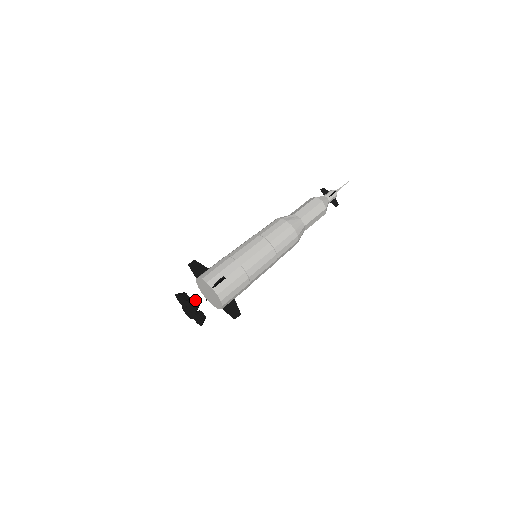
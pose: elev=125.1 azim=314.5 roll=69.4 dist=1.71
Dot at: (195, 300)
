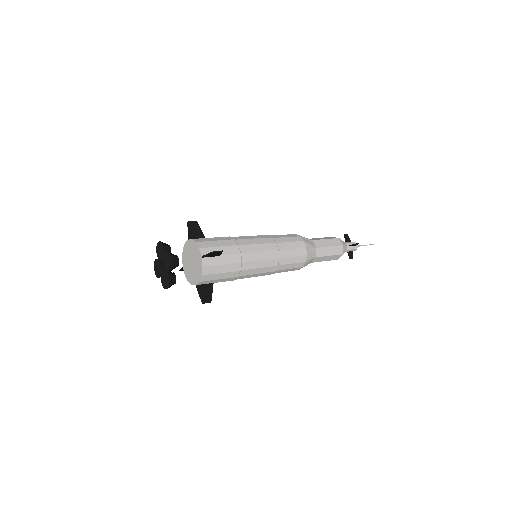
Dot at: occluded
